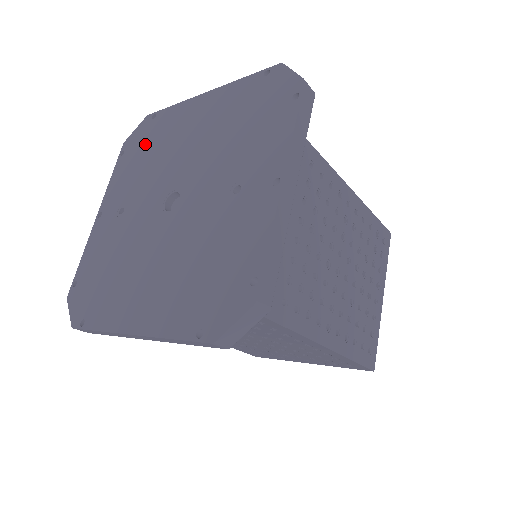
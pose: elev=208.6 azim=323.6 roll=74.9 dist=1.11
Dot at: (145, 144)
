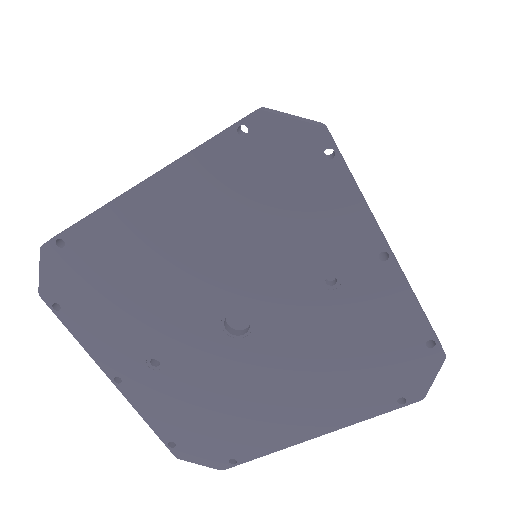
Dot at: (94, 283)
